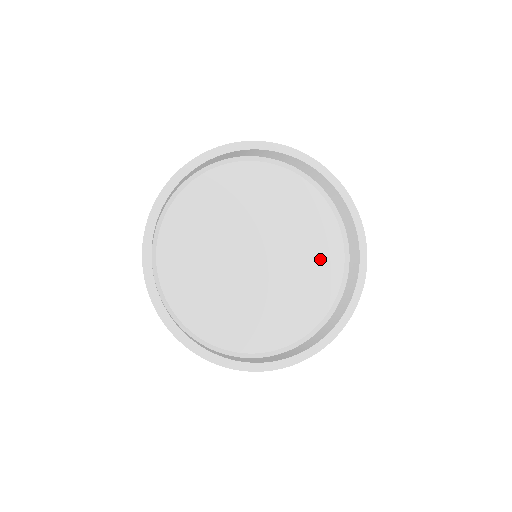
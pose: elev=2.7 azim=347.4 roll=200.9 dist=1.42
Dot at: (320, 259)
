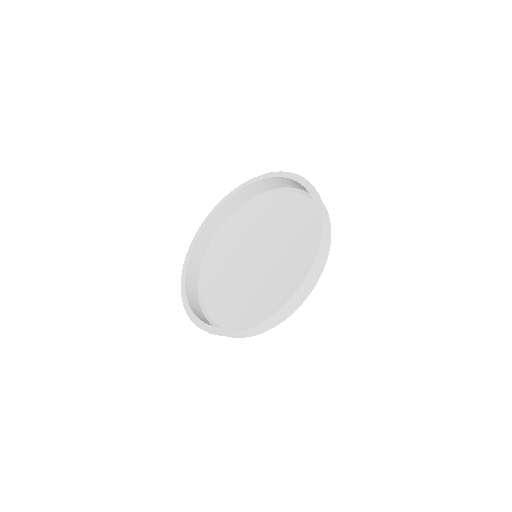
Dot at: (303, 260)
